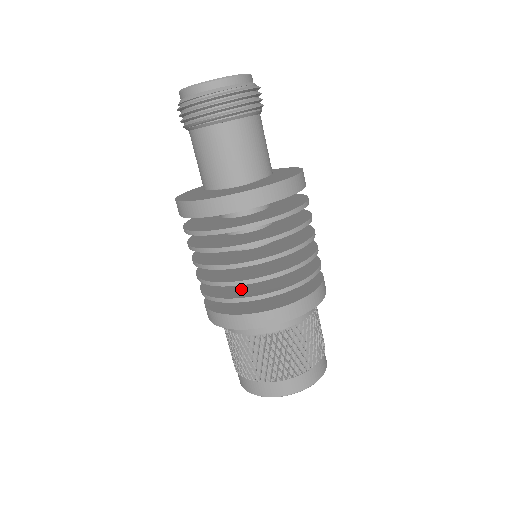
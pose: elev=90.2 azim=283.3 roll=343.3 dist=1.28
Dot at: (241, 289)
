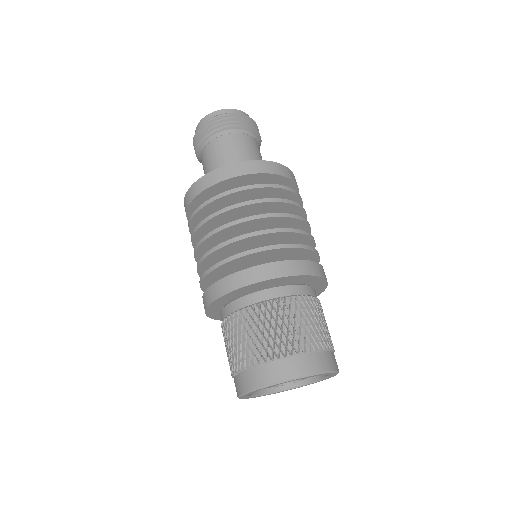
Dot at: occluded
